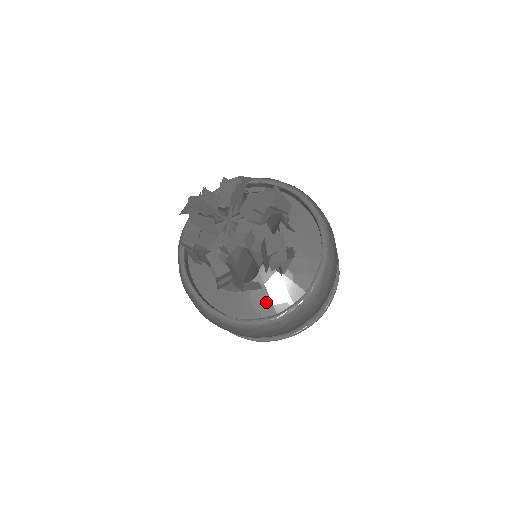
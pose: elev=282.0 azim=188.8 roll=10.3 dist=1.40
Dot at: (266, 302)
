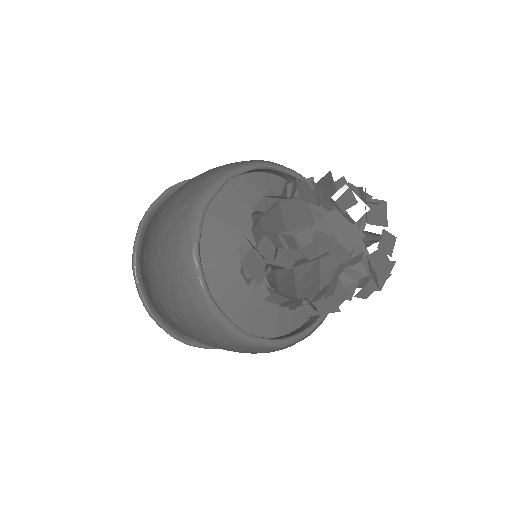
Dot at: (272, 319)
